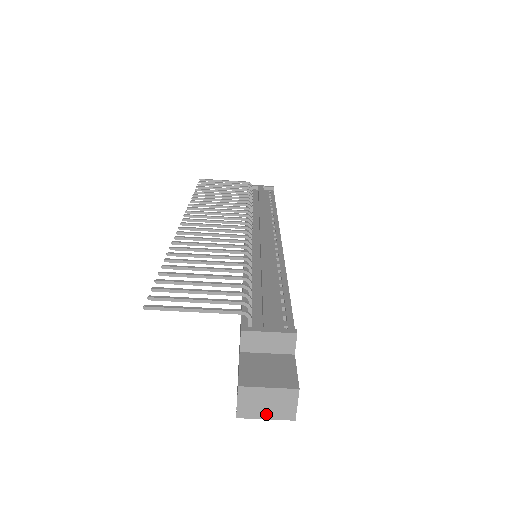
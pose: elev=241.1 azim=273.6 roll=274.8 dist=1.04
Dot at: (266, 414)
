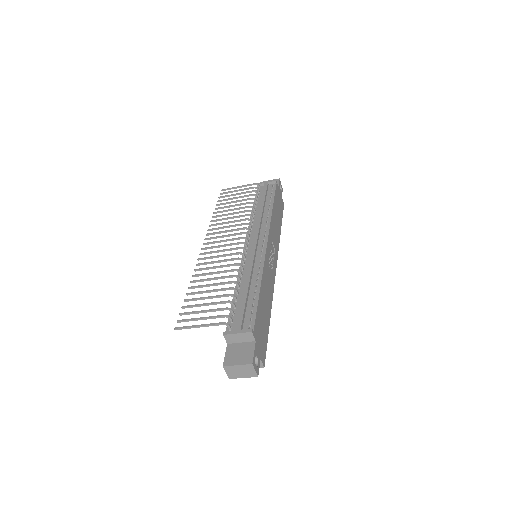
Dot at: (242, 376)
